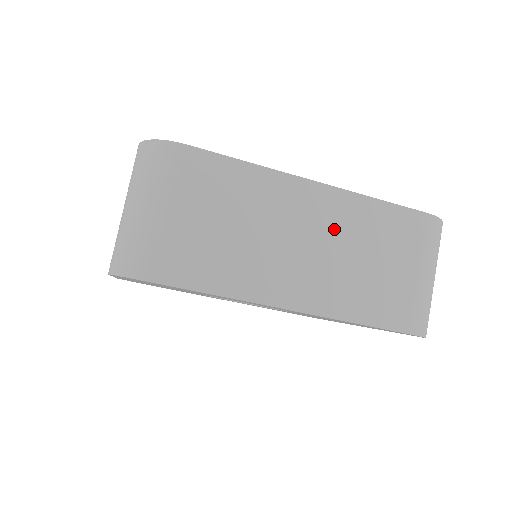
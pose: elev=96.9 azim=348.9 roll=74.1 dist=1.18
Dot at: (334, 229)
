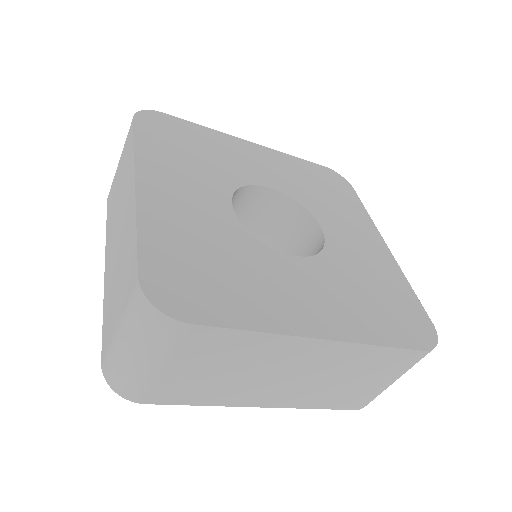
Dot at: (325, 366)
